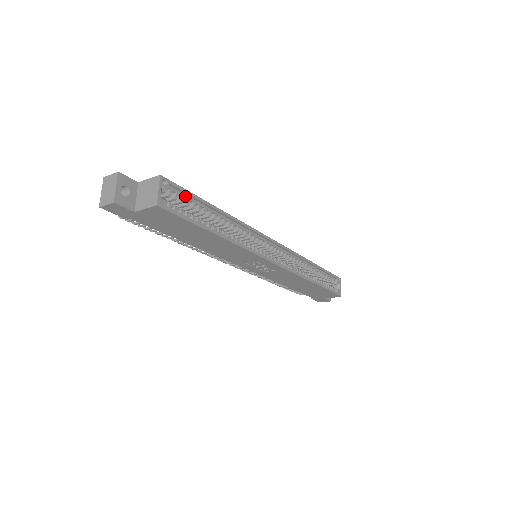
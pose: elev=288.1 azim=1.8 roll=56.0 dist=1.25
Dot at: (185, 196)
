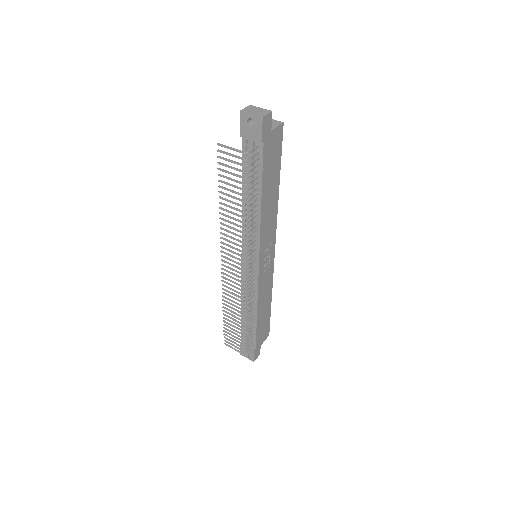
Dot at: occluded
